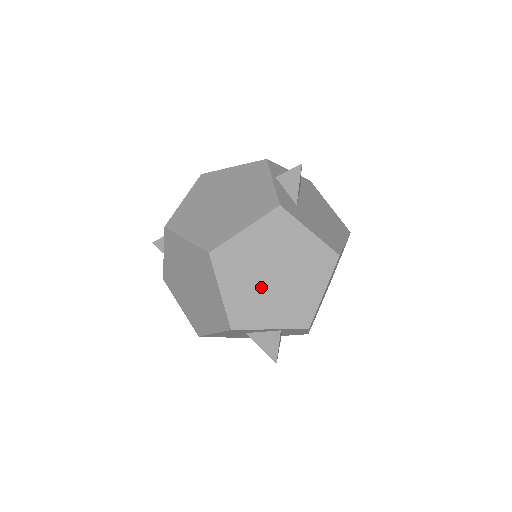
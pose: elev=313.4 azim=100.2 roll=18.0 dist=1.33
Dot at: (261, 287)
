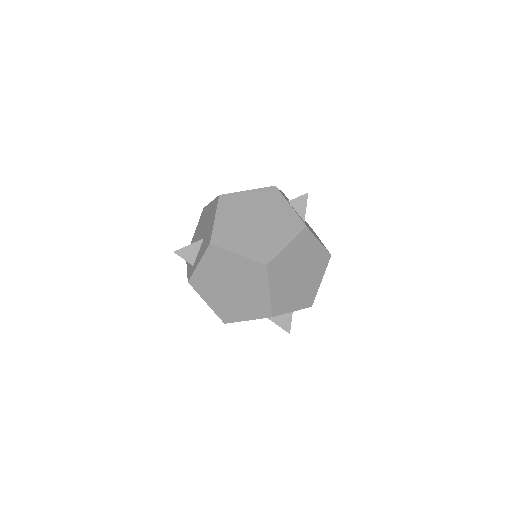
Dot at: (291, 284)
